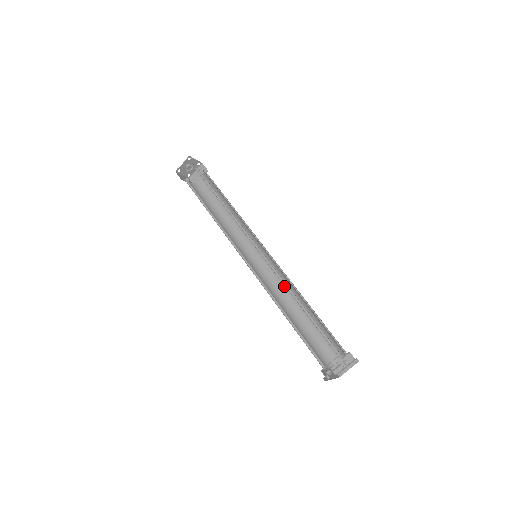
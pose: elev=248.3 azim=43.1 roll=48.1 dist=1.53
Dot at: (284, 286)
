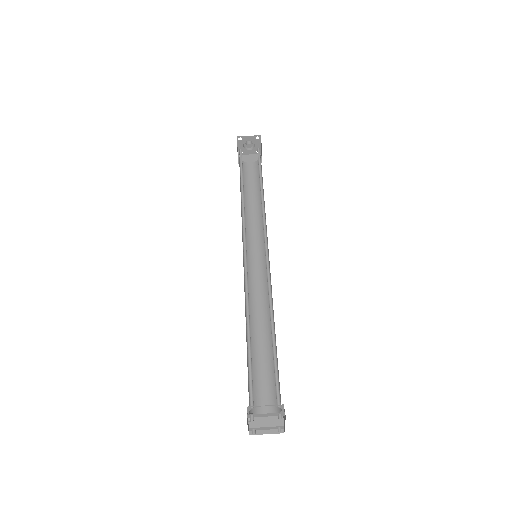
Dot at: (260, 304)
